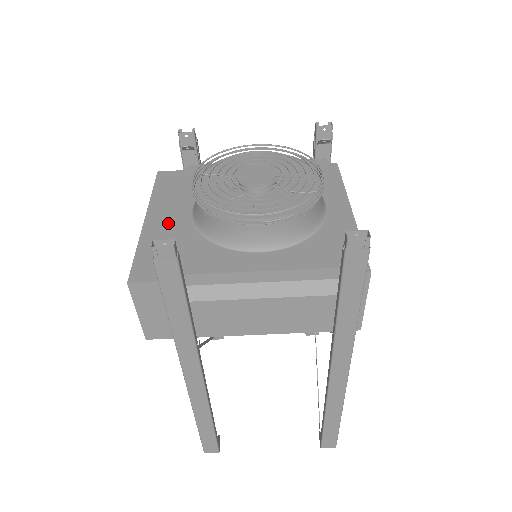
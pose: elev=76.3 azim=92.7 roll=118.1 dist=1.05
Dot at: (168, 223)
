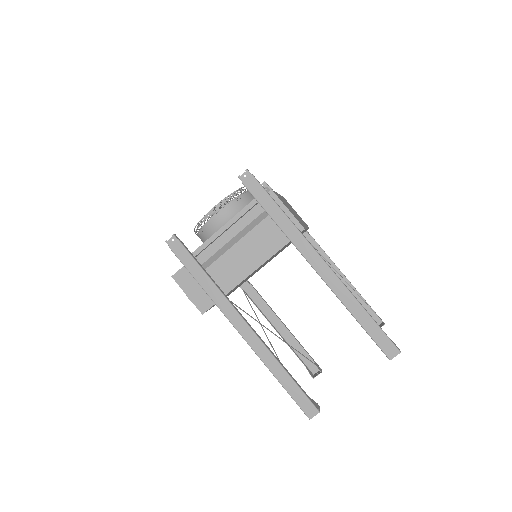
Dot at: occluded
